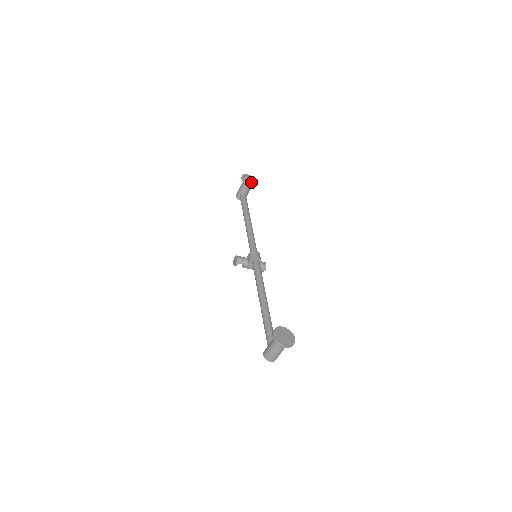
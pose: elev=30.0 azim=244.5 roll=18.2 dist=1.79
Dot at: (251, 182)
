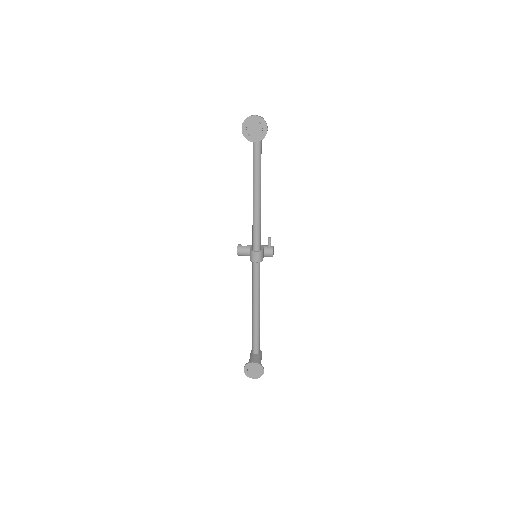
Dot at: (256, 136)
